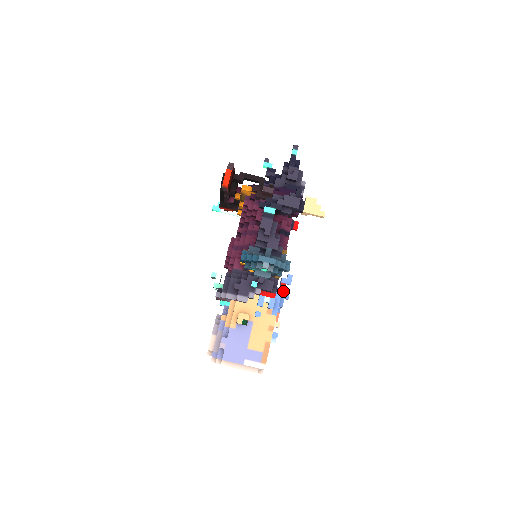
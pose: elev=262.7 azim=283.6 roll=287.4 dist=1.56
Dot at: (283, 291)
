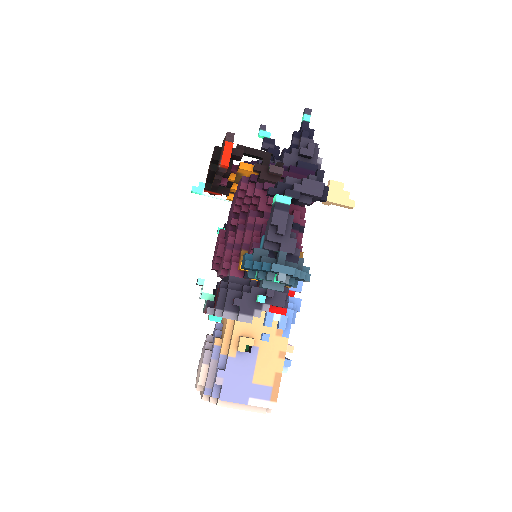
Dot at: (292, 302)
